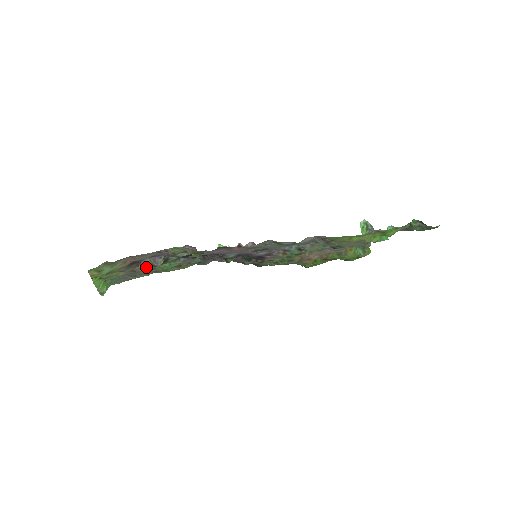
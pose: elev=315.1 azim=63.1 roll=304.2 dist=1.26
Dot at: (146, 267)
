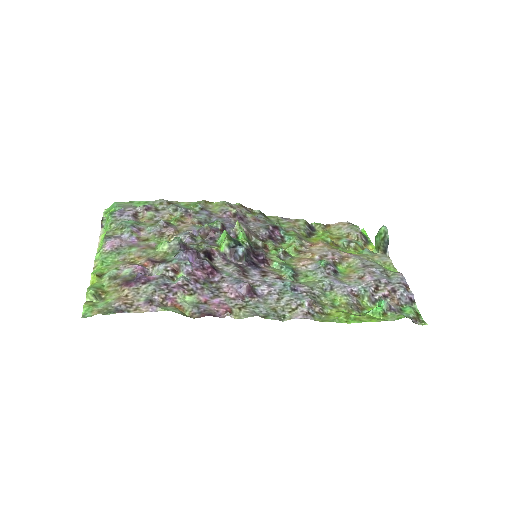
Dot at: (143, 265)
